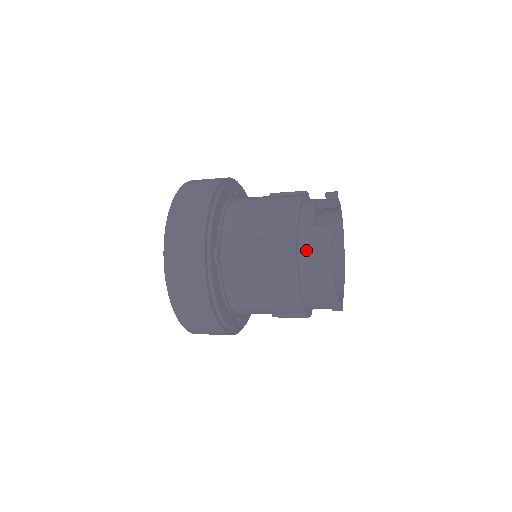
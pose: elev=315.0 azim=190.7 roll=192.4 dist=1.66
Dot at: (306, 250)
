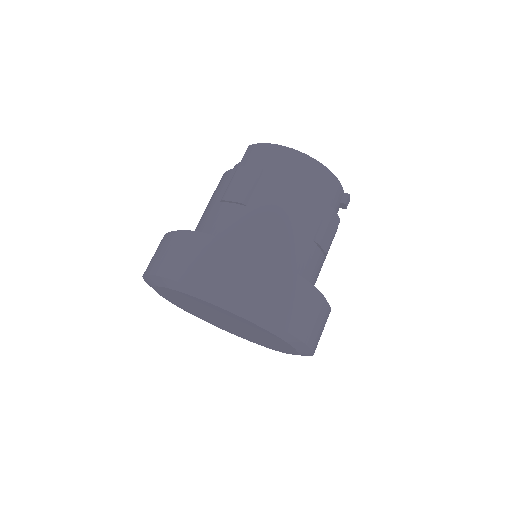
Dot at: (253, 165)
